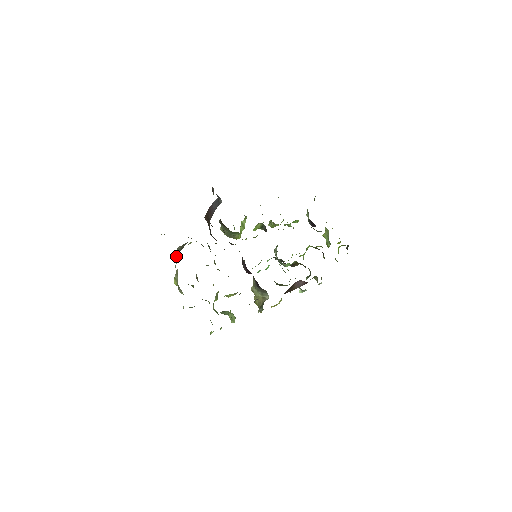
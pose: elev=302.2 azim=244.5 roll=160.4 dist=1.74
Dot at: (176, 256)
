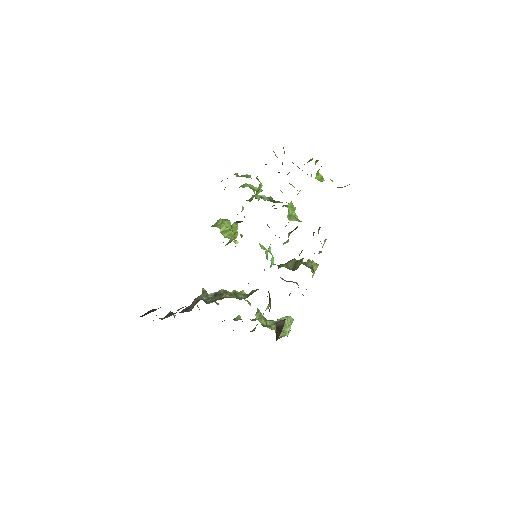
Dot at: occluded
